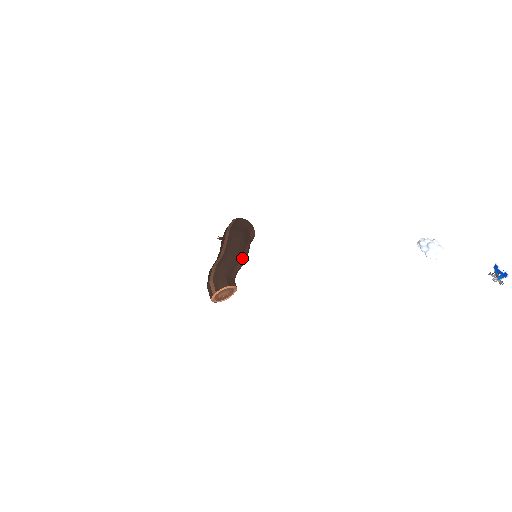
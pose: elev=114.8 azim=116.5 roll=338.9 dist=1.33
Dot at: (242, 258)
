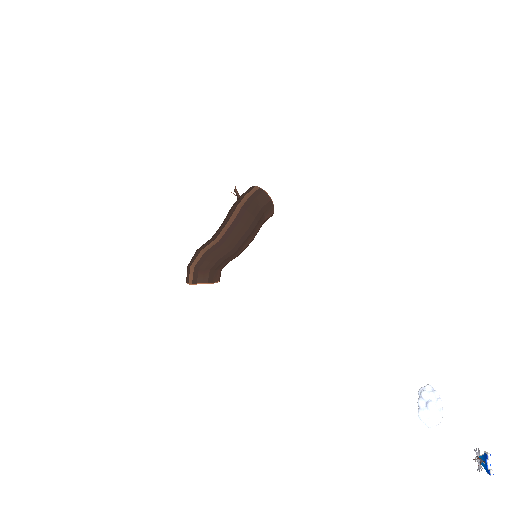
Dot at: (239, 251)
